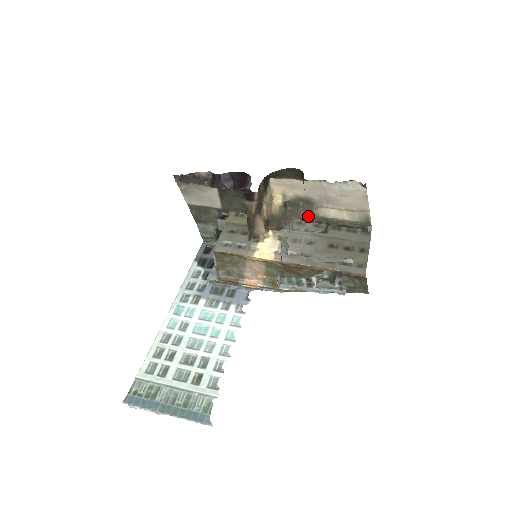
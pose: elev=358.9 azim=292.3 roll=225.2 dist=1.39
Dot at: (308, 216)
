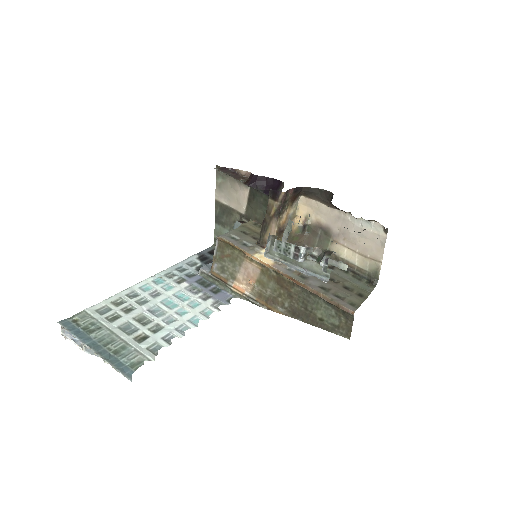
Dot at: occluded
